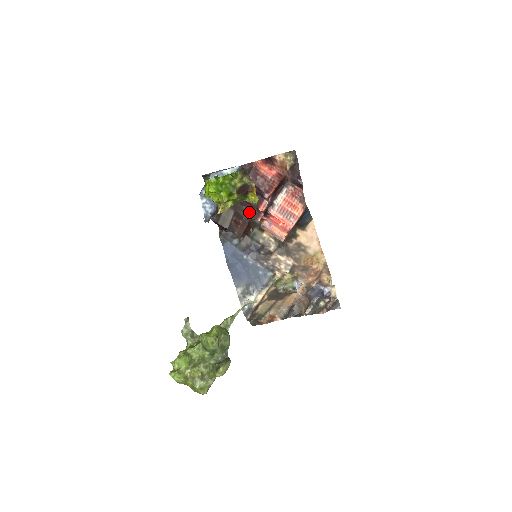
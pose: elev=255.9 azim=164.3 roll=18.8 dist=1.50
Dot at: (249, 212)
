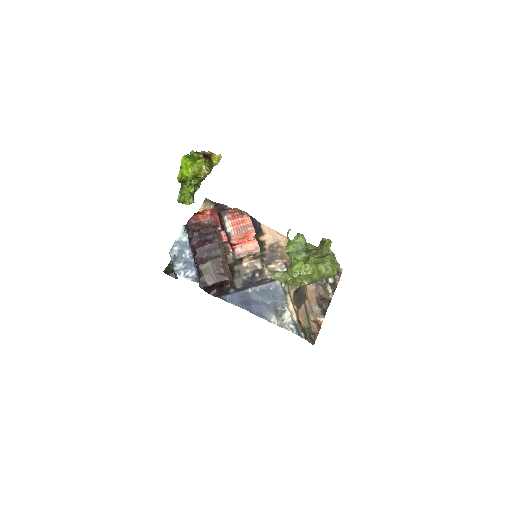
Dot at: (220, 251)
